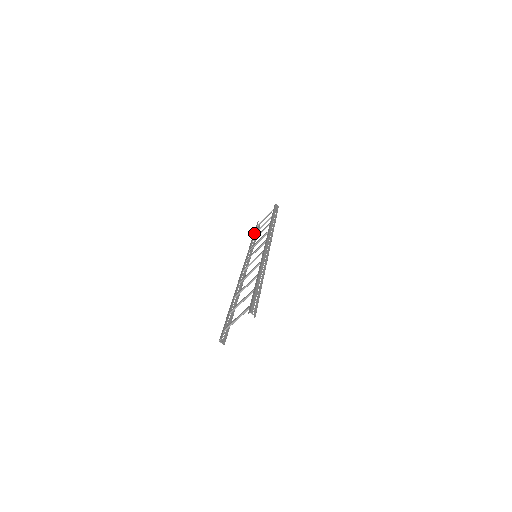
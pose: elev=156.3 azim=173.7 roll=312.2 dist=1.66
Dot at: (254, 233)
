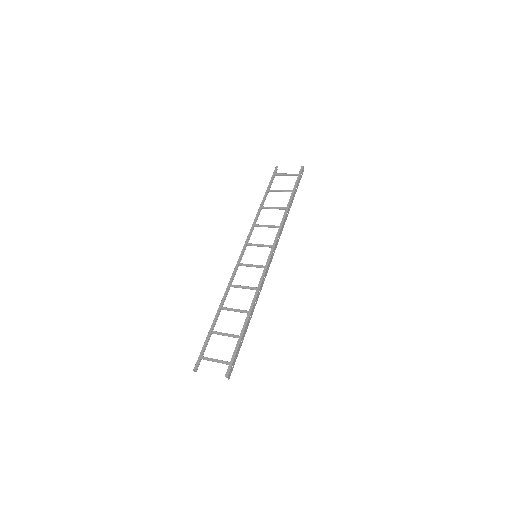
Dot at: occluded
